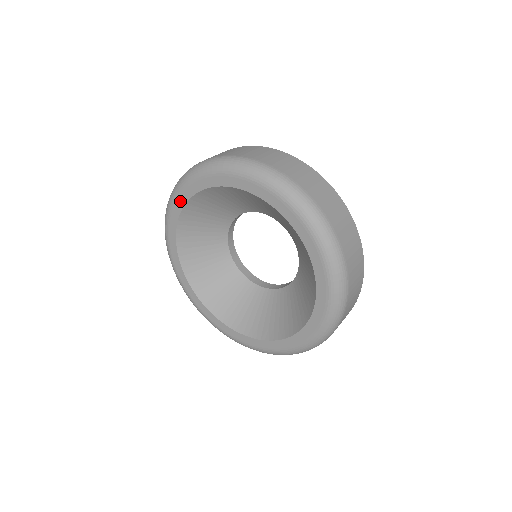
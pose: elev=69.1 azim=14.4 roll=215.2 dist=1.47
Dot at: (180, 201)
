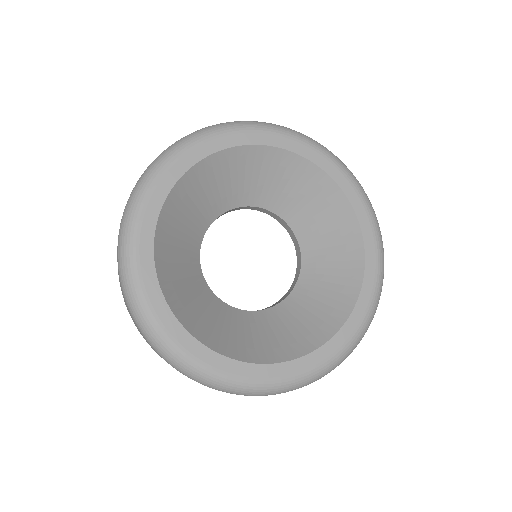
Dot at: (271, 138)
